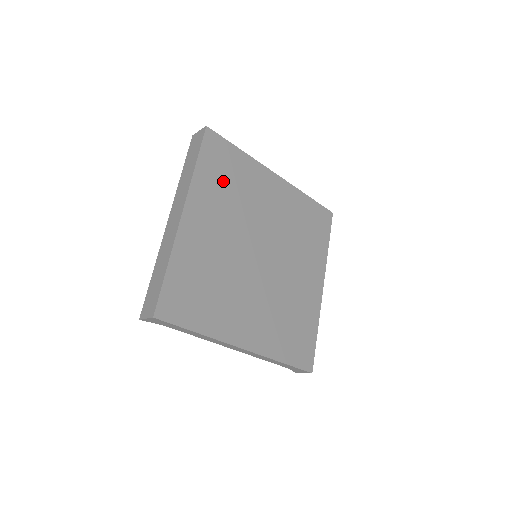
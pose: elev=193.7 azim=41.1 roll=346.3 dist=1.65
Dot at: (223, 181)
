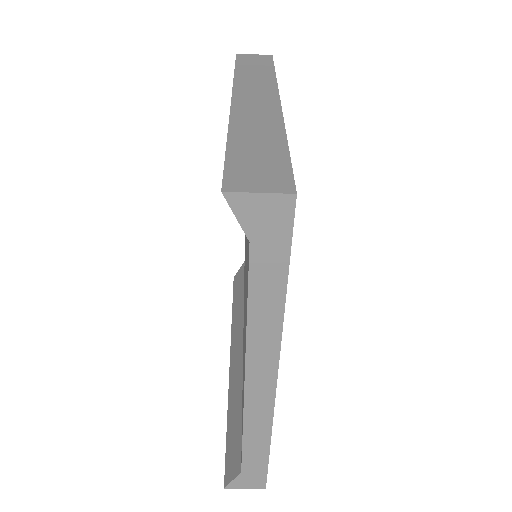
Dot at: occluded
